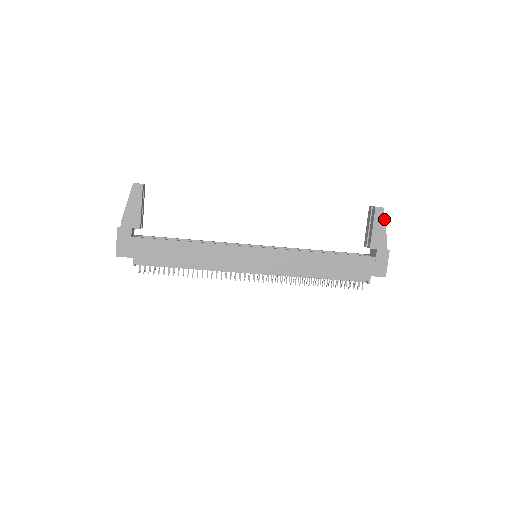
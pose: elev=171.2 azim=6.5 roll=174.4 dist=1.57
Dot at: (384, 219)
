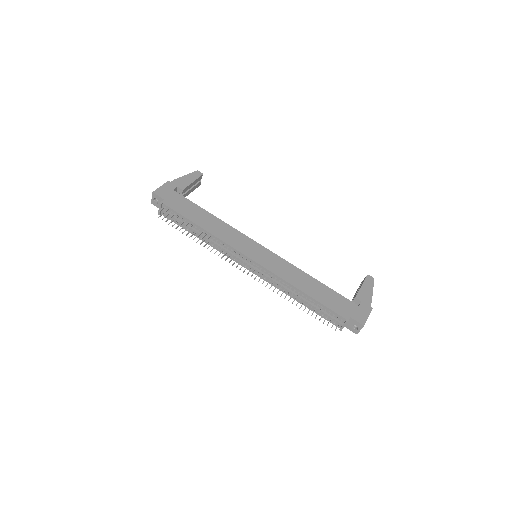
Dot at: (373, 285)
